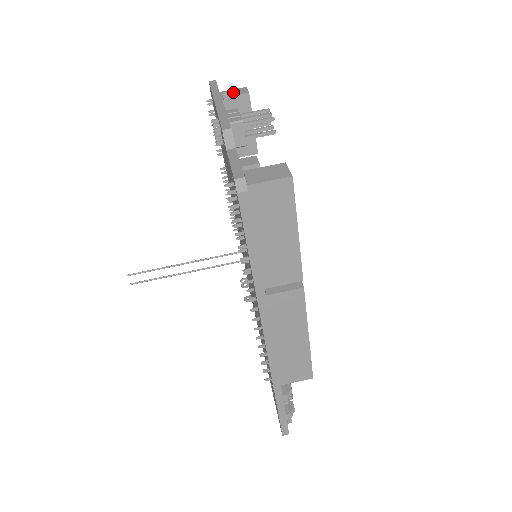
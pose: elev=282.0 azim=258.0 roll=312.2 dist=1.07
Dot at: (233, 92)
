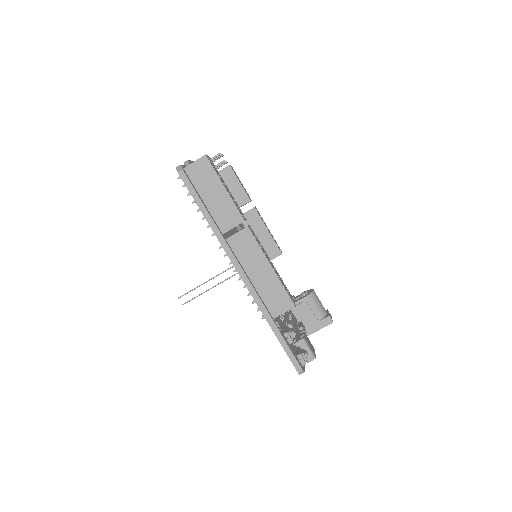
Dot at: occluded
